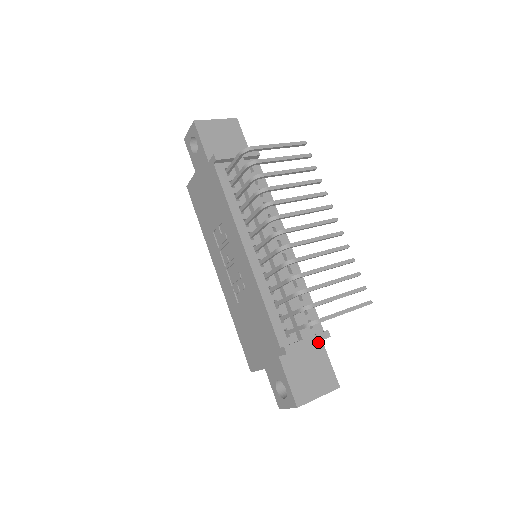
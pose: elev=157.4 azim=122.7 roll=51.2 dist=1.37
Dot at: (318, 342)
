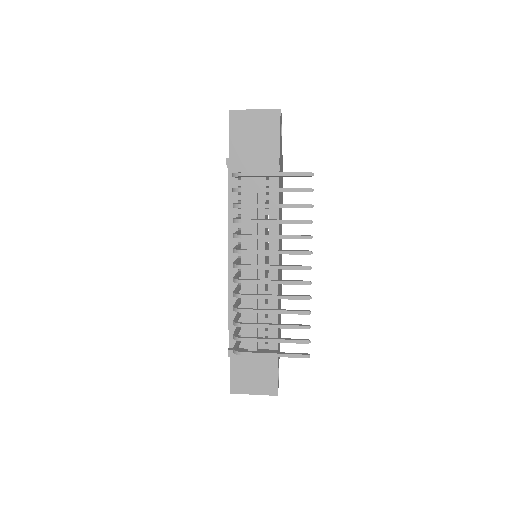
Dot at: occluded
